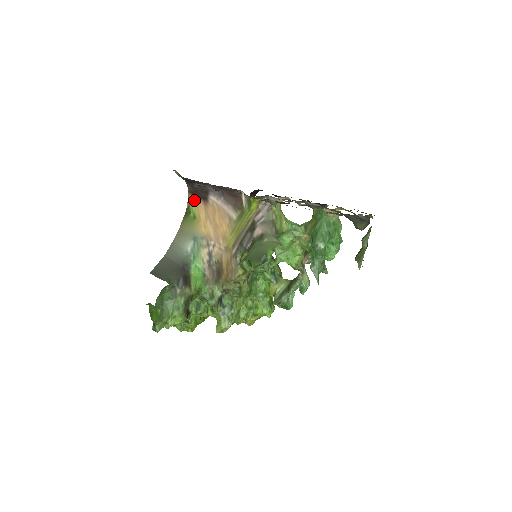
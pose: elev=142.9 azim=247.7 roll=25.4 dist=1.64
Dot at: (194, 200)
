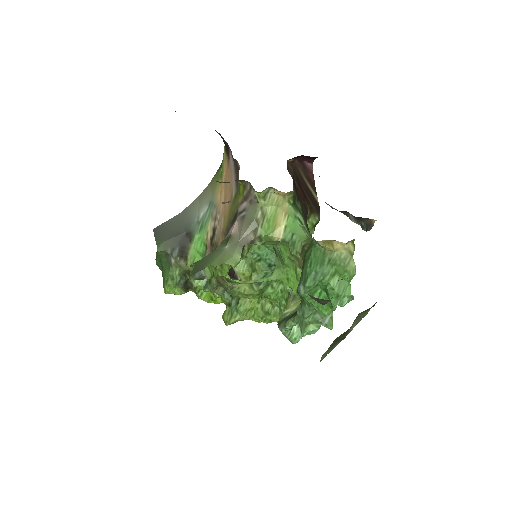
Dot at: (225, 152)
